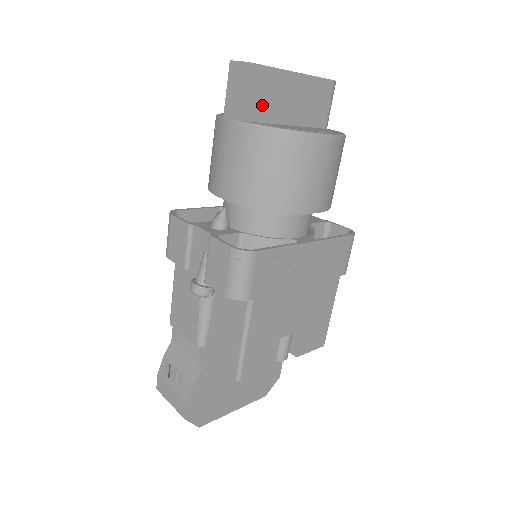
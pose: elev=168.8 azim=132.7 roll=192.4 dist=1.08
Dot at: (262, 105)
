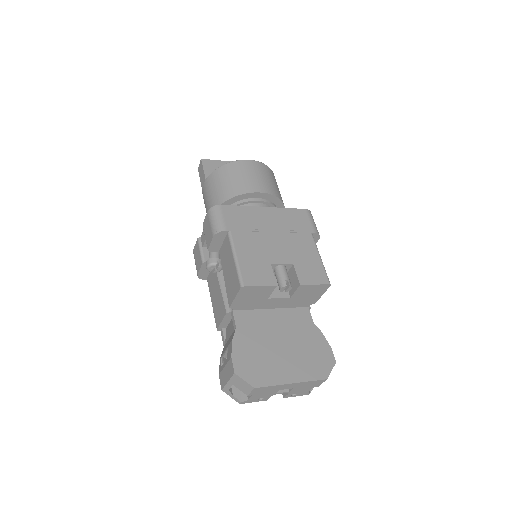
Dot at: occluded
